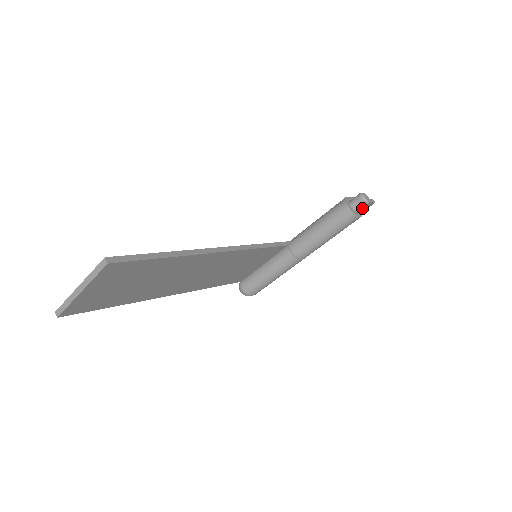
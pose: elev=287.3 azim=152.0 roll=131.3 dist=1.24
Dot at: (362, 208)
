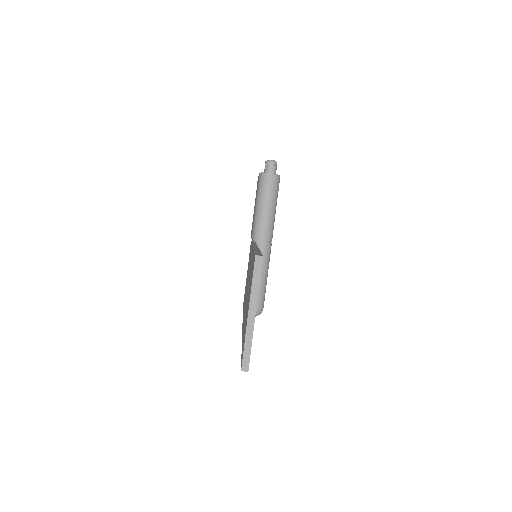
Dot at: (276, 169)
